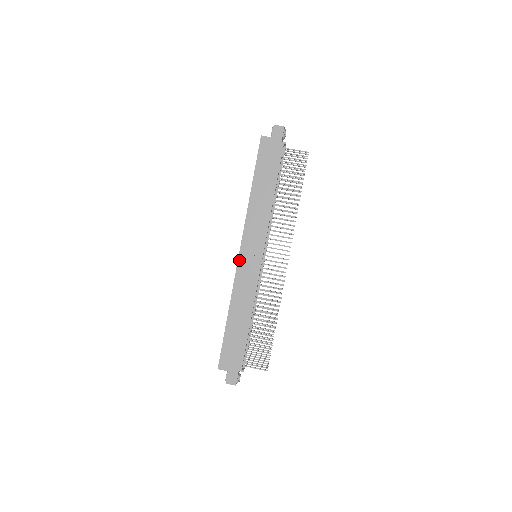
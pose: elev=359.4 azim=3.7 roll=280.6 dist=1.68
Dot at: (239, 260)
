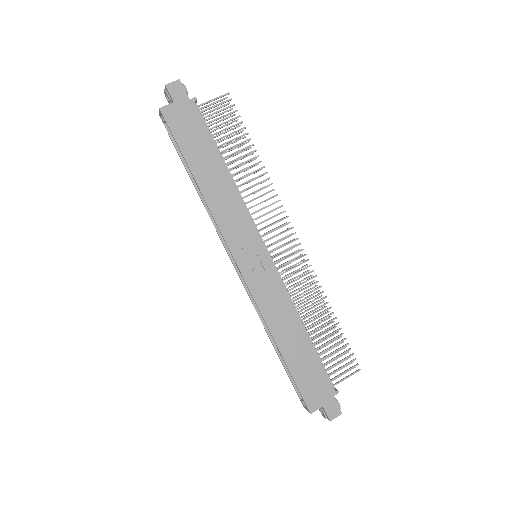
Dot at: (243, 275)
